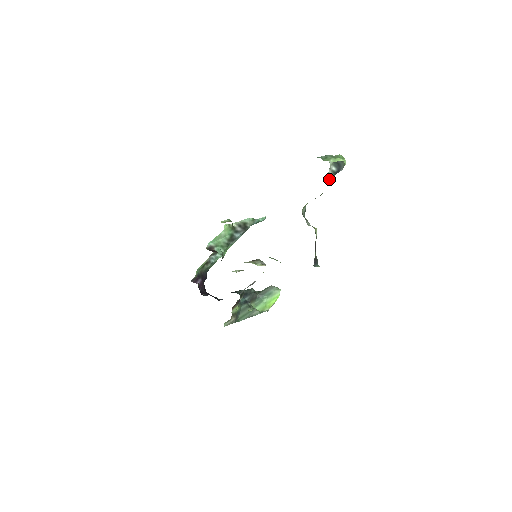
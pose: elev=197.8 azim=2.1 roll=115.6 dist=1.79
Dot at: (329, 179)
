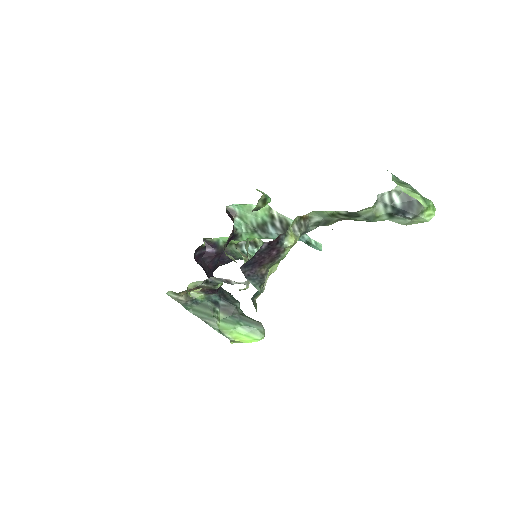
Dot at: (379, 209)
